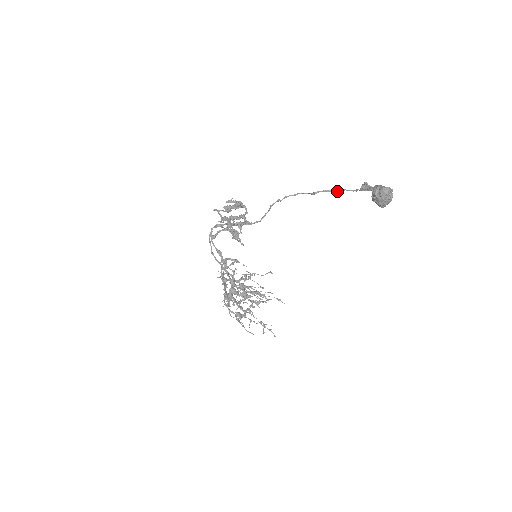
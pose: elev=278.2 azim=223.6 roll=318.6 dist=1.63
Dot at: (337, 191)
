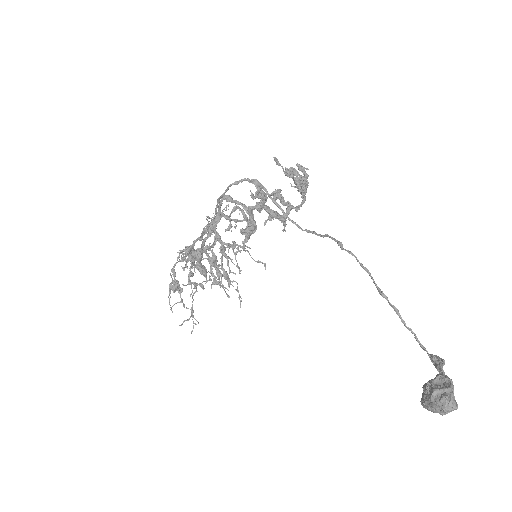
Dot at: (405, 325)
